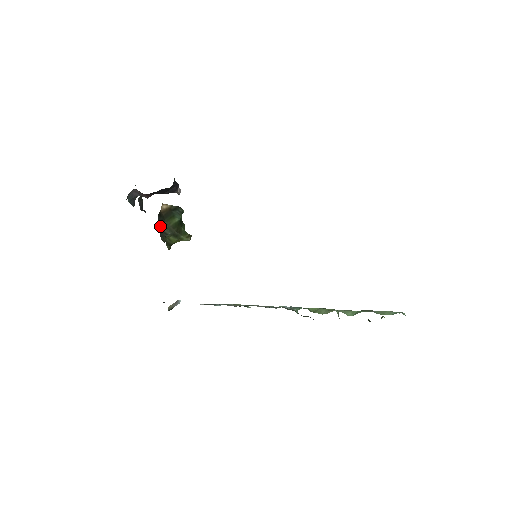
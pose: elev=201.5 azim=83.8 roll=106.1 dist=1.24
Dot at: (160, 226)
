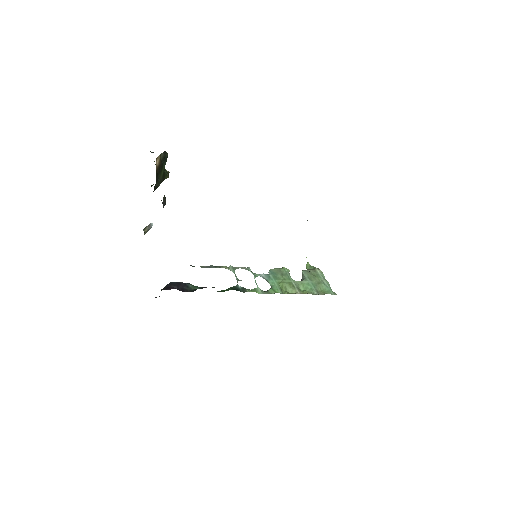
Dot at: (155, 184)
